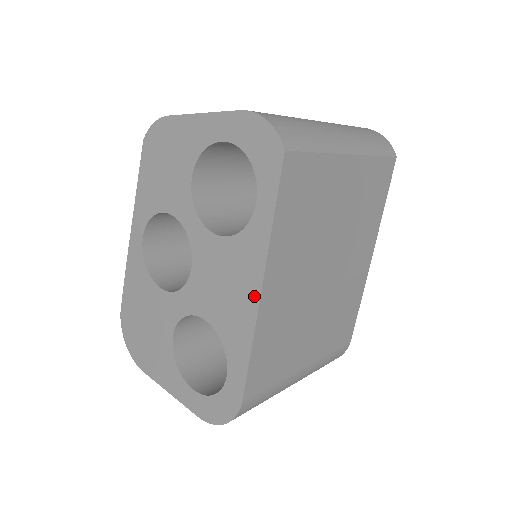
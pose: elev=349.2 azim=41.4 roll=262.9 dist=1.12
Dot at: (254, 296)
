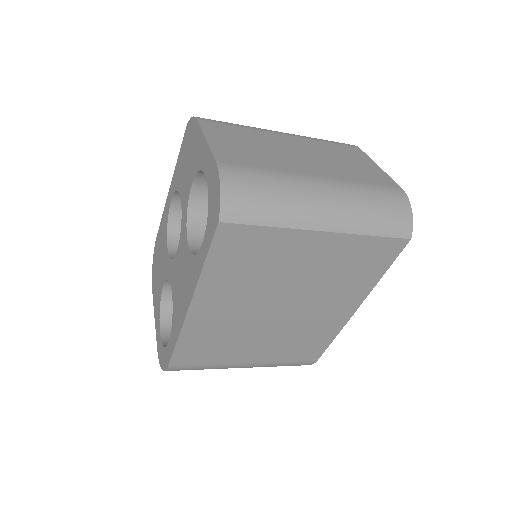
Dot at: (186, 307)
